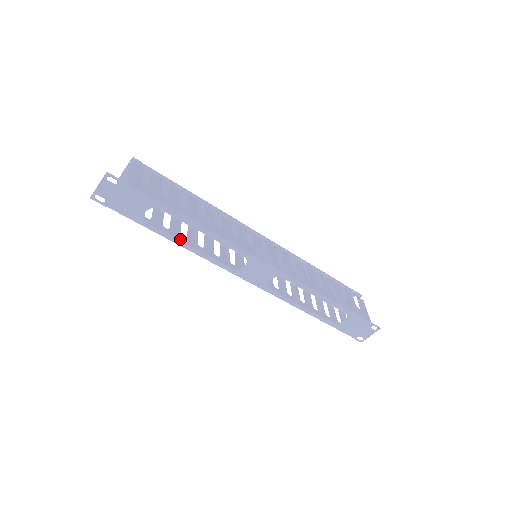
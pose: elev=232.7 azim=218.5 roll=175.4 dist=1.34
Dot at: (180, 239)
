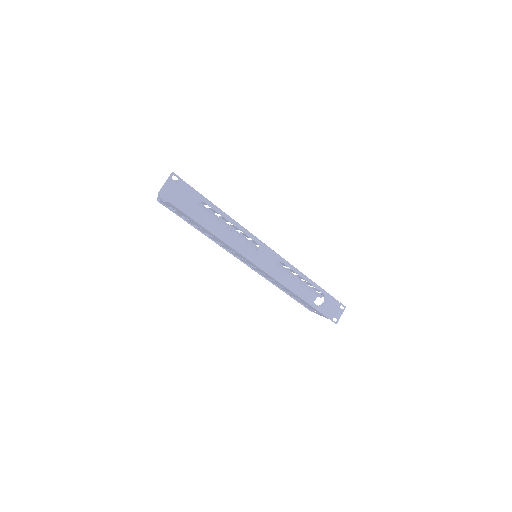
Dot at: (212, 234)
